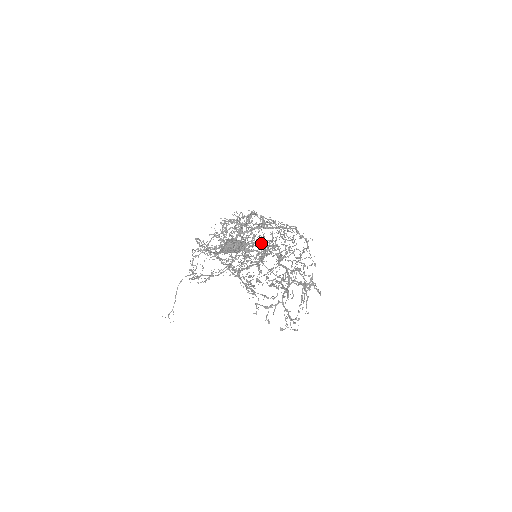
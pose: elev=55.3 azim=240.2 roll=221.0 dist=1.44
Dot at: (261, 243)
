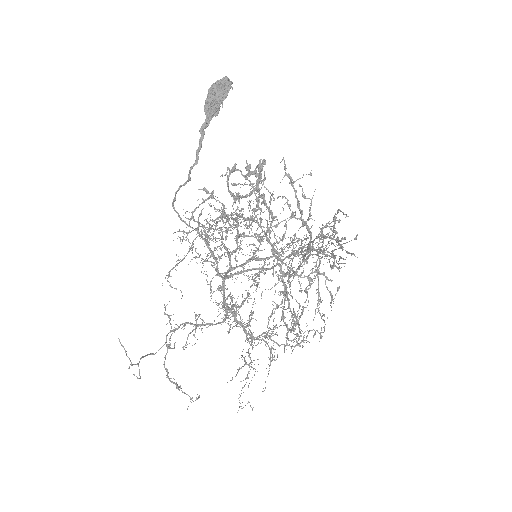
Dot at: (256, 221)
